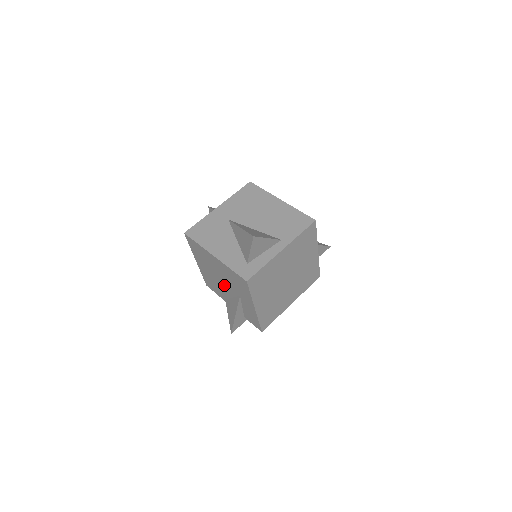
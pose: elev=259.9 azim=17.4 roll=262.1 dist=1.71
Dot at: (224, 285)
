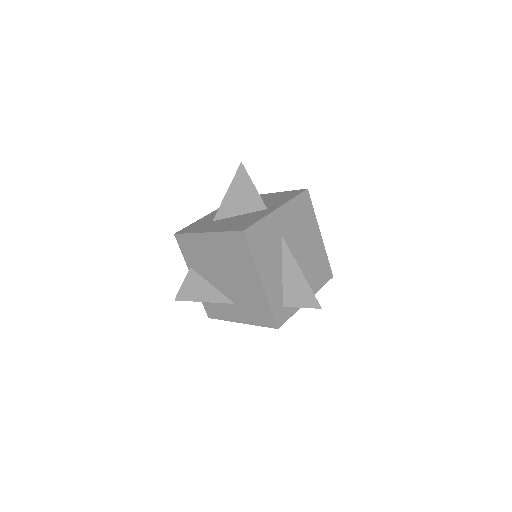
Dot at: (221, 279)
